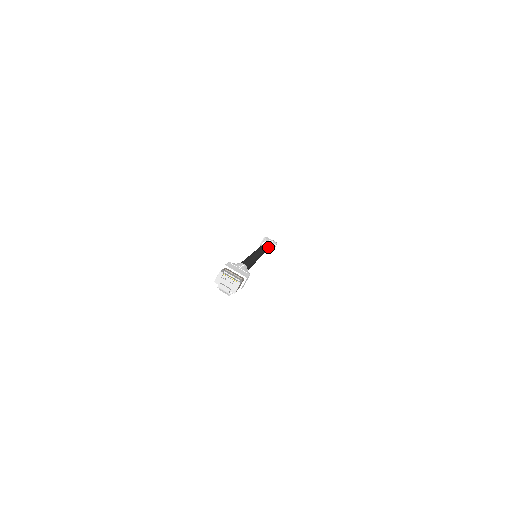
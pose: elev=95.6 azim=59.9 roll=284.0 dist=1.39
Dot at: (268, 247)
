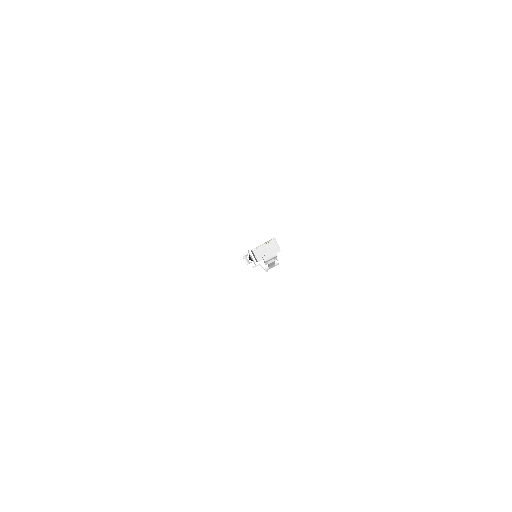
Dot at: occluded
